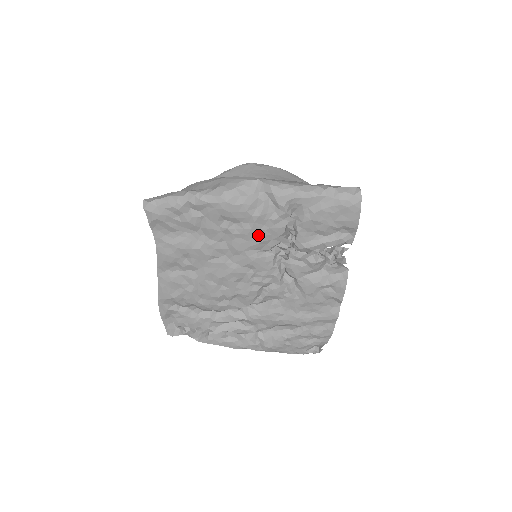
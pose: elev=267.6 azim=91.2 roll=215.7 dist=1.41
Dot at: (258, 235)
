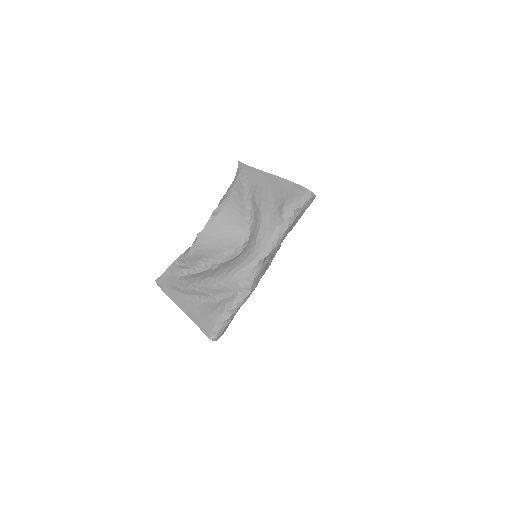
Dot at: occluded
